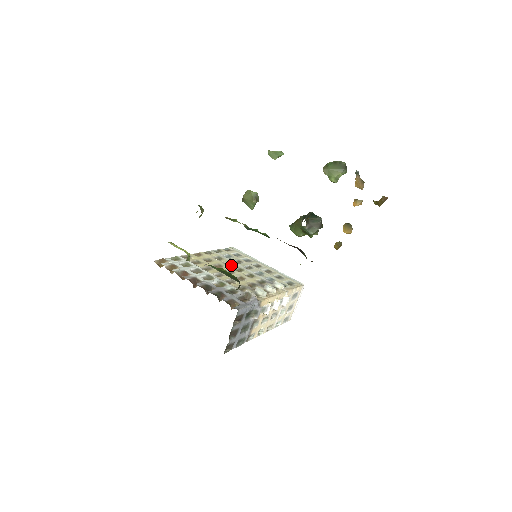
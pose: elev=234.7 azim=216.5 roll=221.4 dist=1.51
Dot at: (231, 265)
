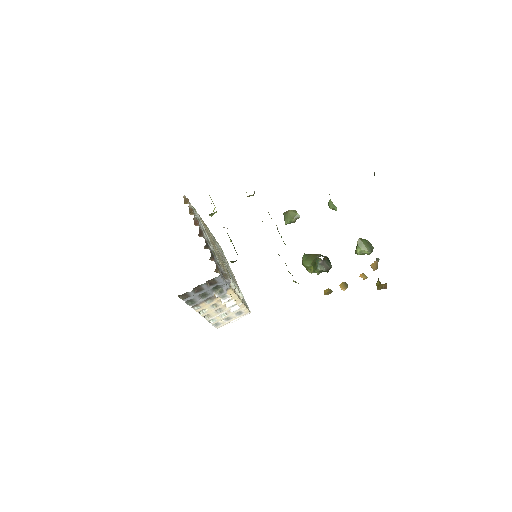
Dot at: occluded
